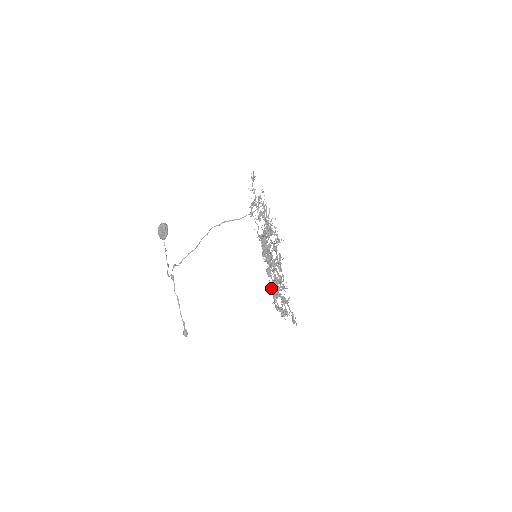
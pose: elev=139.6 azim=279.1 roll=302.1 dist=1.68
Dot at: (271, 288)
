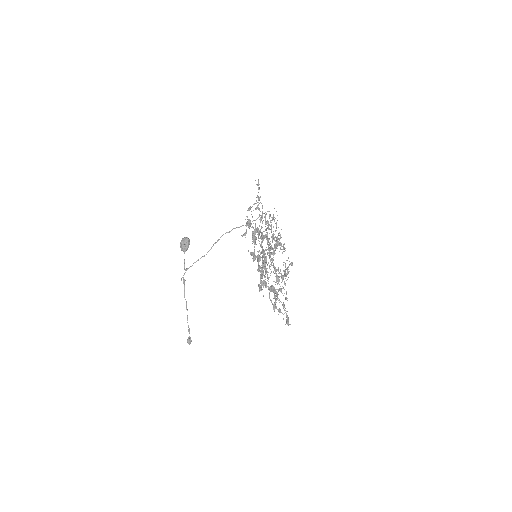
Dot at: occluded
